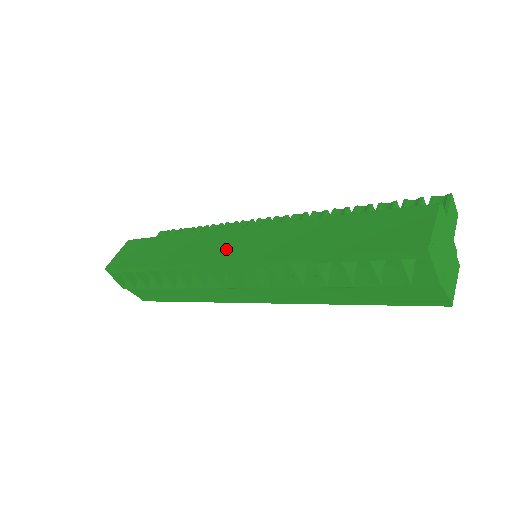
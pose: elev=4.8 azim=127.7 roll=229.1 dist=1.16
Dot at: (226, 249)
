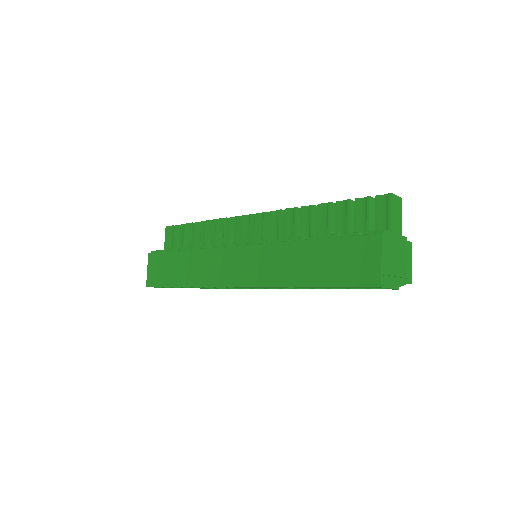
Dot at: (234, 273)
